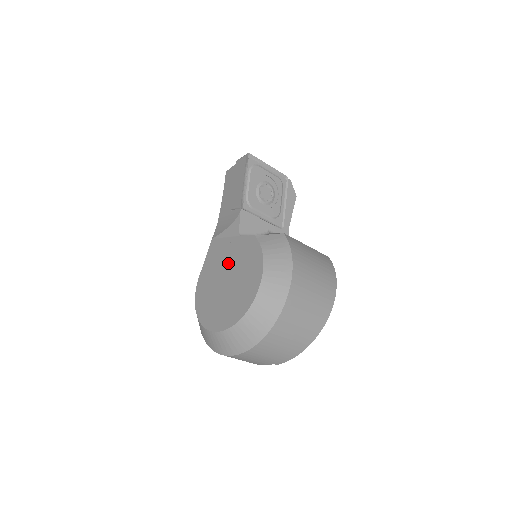
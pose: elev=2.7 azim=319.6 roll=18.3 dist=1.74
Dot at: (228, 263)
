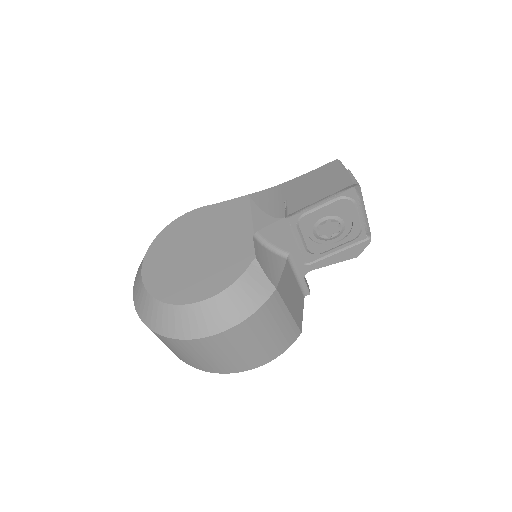
Dot at: (219, 239)
